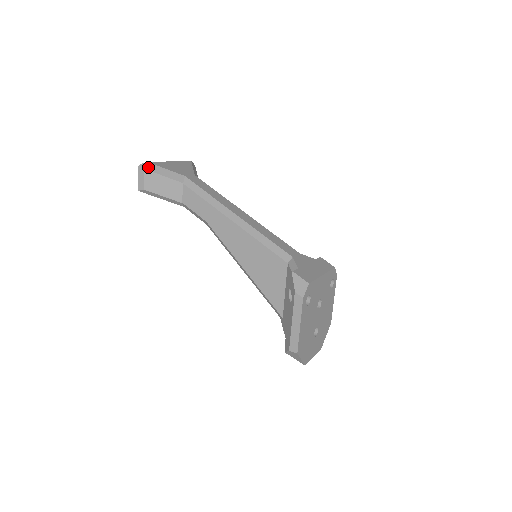
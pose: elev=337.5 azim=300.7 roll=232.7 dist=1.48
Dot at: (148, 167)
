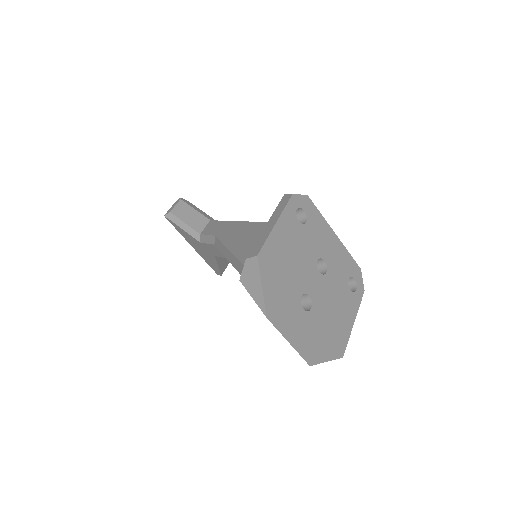
Dot at: (185, 201)
